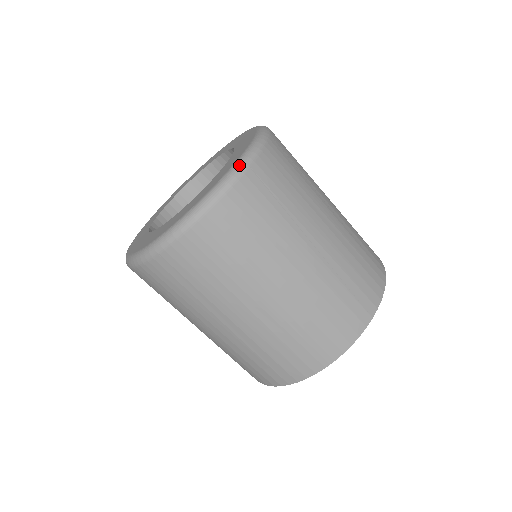
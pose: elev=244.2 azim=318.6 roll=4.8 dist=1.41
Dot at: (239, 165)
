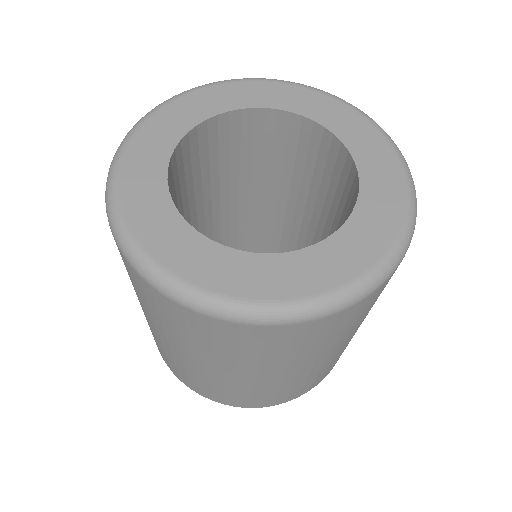
Dot at: (414, 185)
